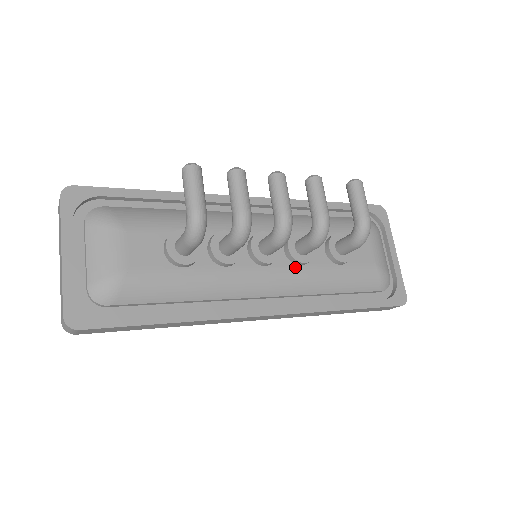
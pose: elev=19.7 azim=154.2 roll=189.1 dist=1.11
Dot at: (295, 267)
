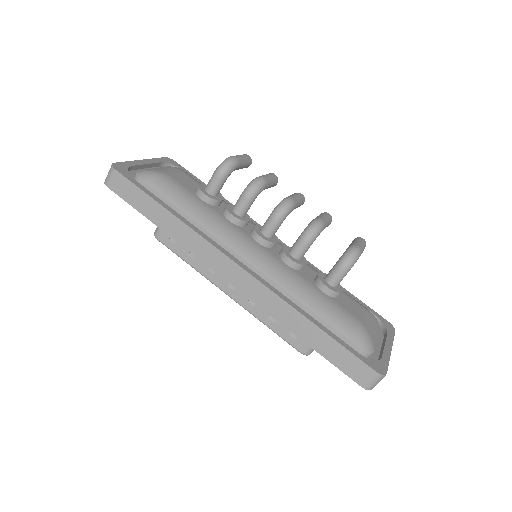
Dot at: (281, 261)
